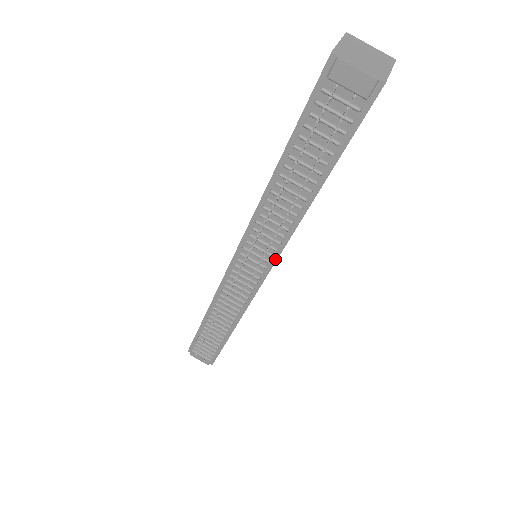
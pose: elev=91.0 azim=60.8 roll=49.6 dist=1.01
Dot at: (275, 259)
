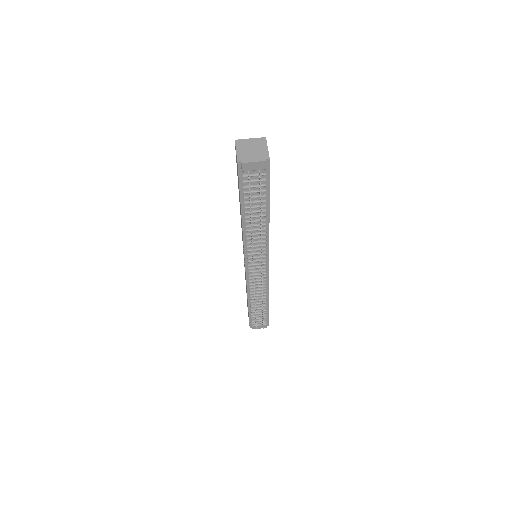
Dot at: (268, 253)
